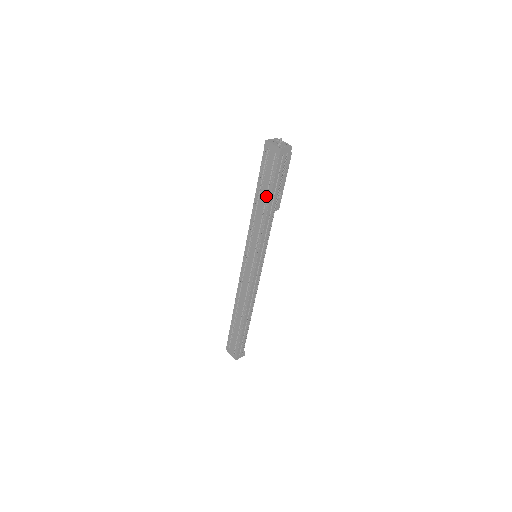
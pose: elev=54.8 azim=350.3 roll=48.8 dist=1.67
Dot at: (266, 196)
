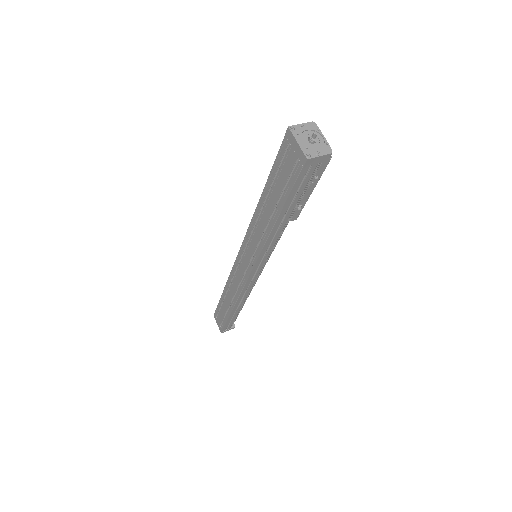
Dot at: (275, 206)
